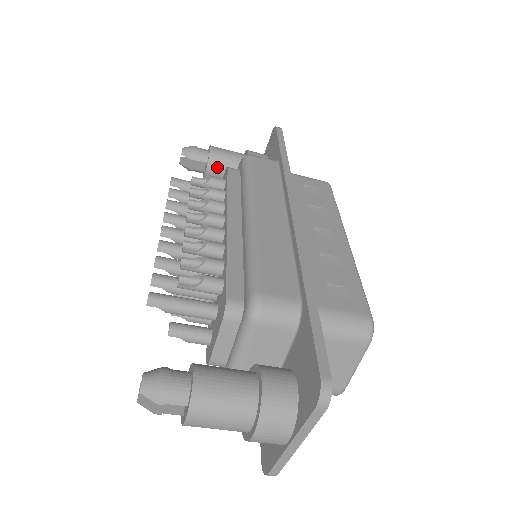
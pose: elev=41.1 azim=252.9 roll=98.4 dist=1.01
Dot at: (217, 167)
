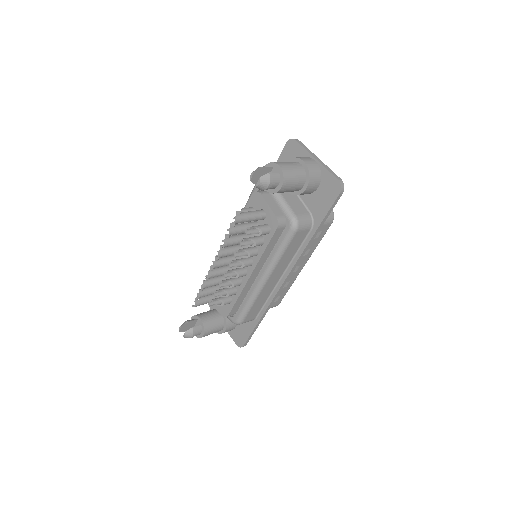
Dot at: occluded
